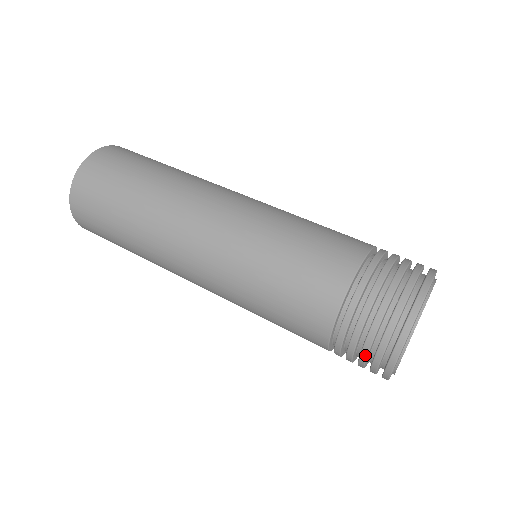
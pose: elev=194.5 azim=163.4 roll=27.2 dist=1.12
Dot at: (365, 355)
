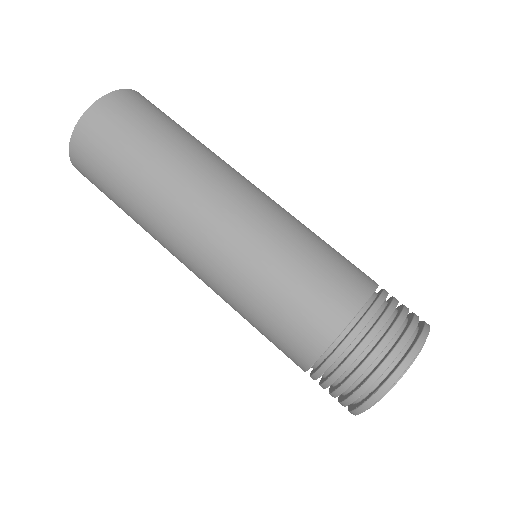
Dot at: (386, 343)
